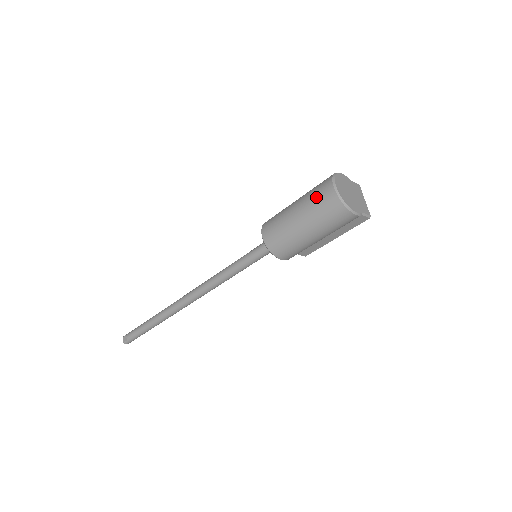
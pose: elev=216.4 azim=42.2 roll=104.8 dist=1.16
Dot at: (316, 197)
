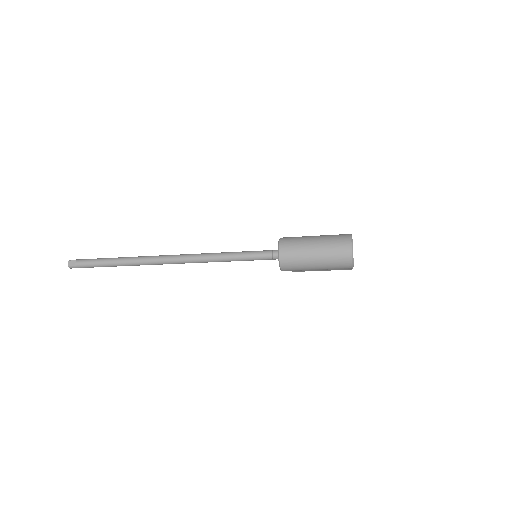
Dot at: (336, 246)
